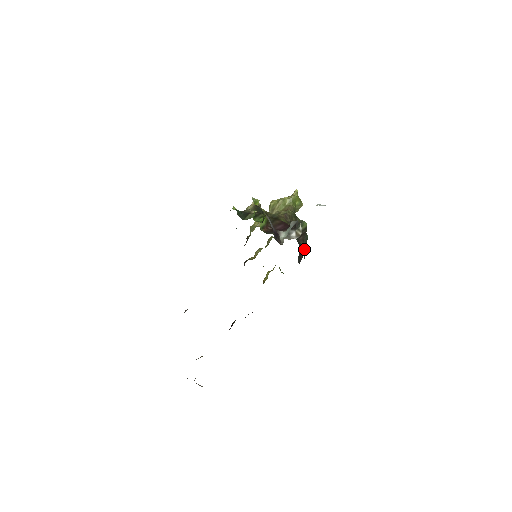
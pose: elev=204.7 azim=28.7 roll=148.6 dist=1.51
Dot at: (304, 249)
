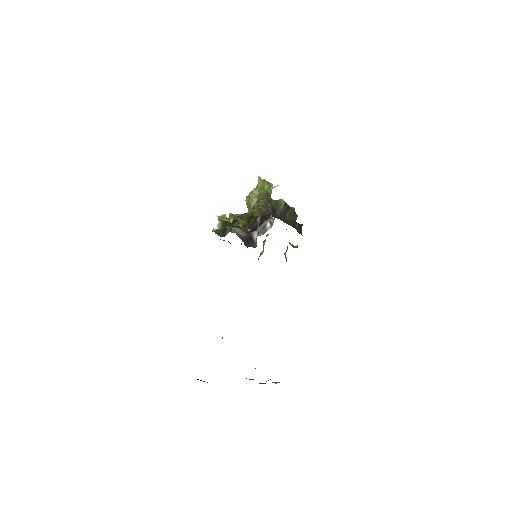
Dot at: (294, 223)
